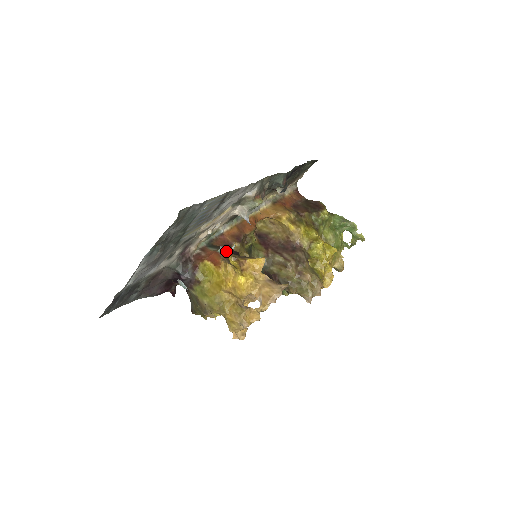
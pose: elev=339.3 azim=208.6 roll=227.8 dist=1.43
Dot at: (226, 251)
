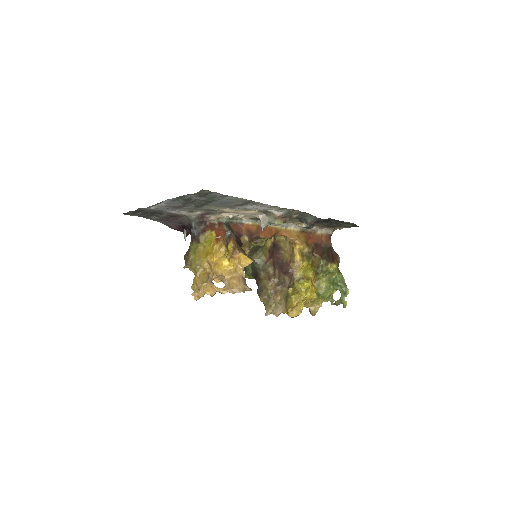
Dot at: (231, 236)
